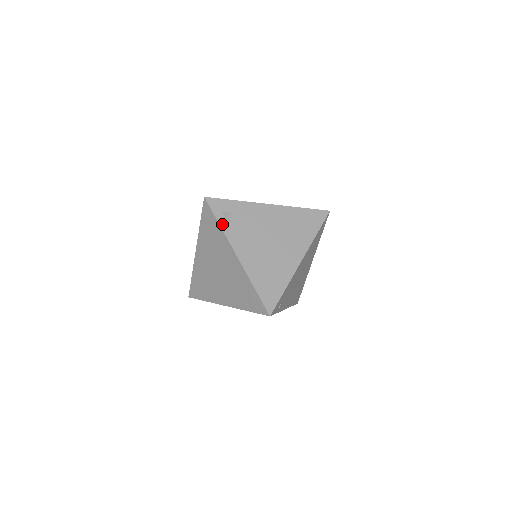
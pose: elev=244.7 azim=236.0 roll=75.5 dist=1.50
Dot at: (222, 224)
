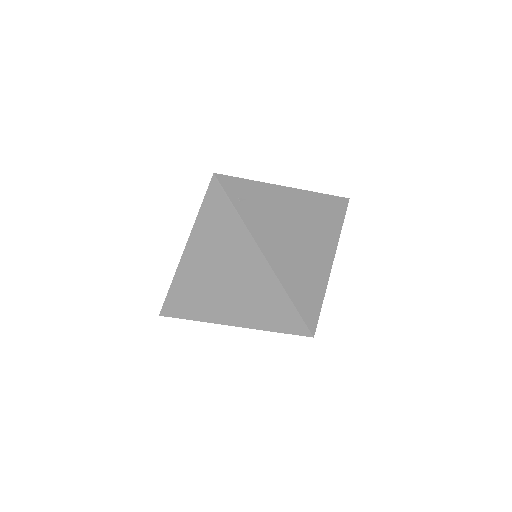
Dot at: occluded
